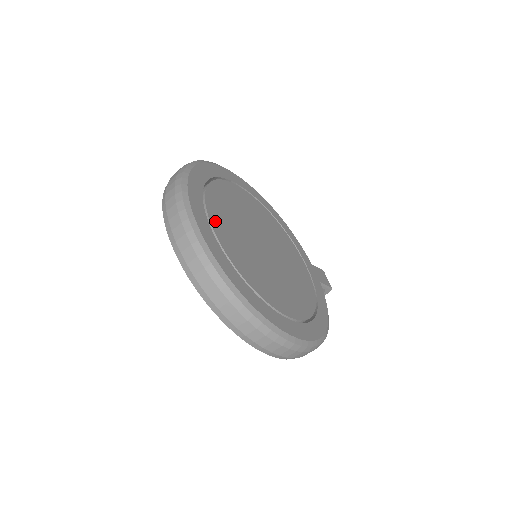
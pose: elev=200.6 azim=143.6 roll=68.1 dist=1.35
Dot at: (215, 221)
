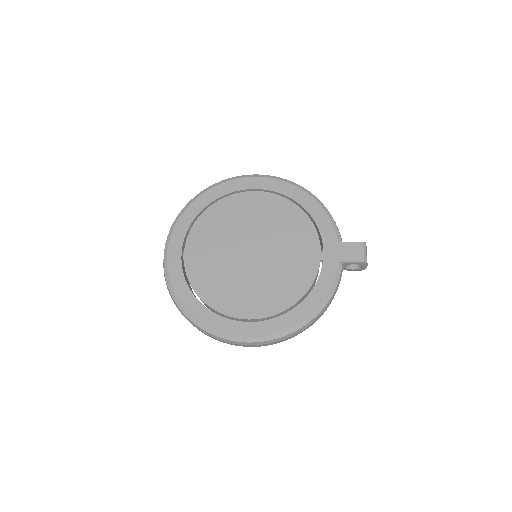
Dot at: (190, 251)
